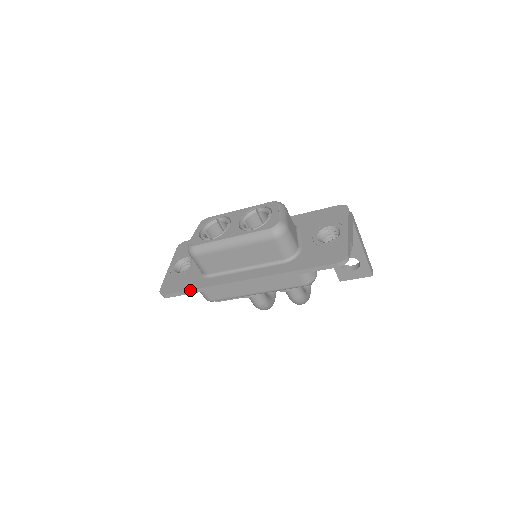
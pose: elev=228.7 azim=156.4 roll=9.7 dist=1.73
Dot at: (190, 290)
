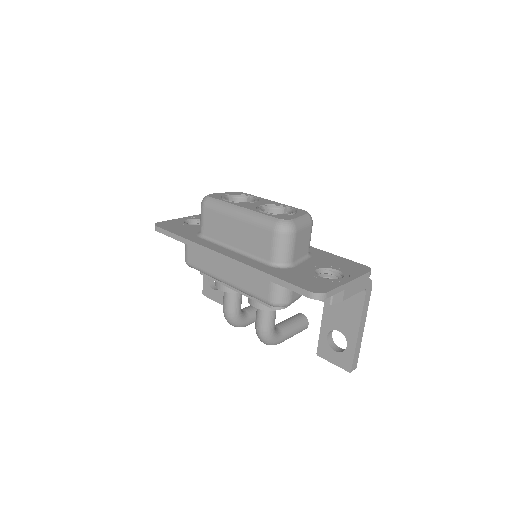
Dot at: (177, 235)
